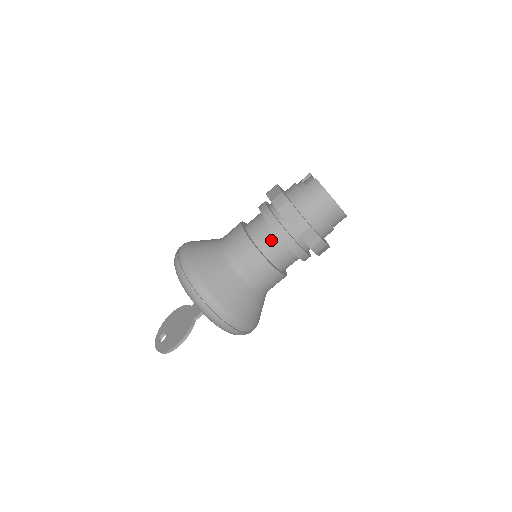
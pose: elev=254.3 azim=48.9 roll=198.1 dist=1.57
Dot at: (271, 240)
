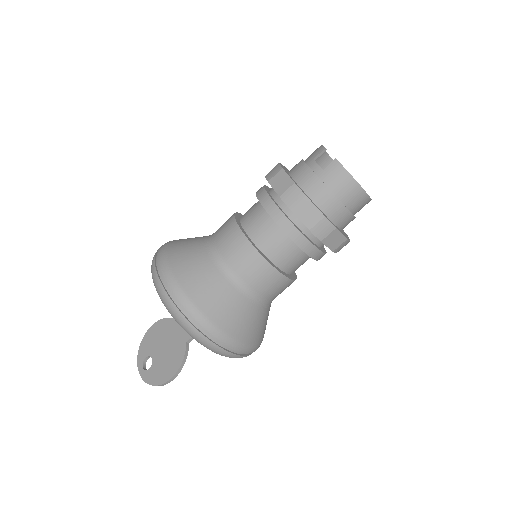
Dot at: (282, 246)
